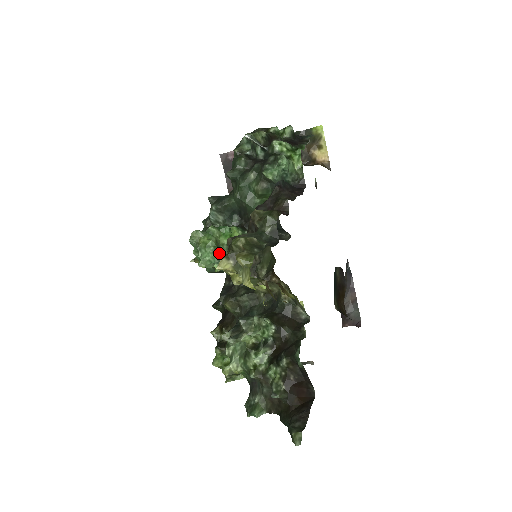
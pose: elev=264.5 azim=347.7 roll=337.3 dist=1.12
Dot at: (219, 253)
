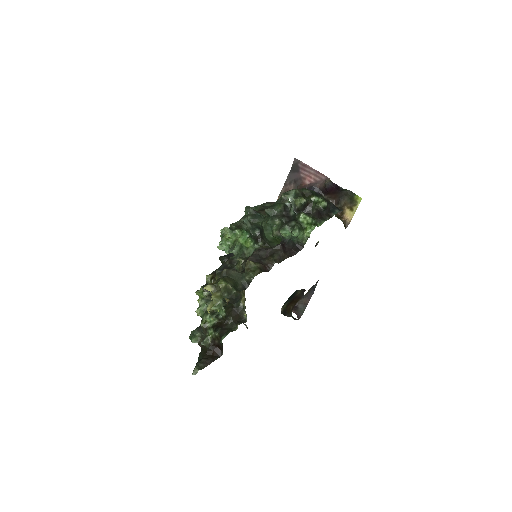
Dot at: (232, 248)
